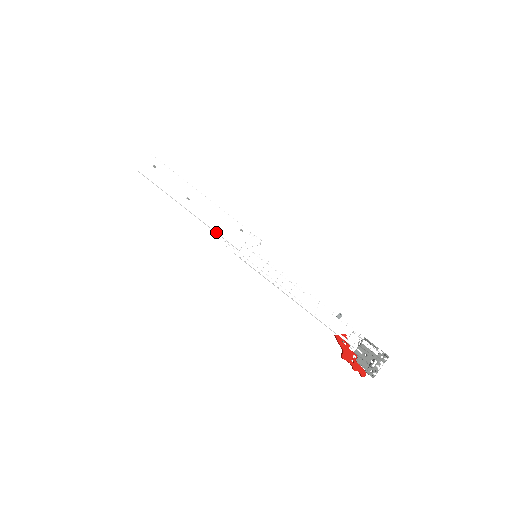
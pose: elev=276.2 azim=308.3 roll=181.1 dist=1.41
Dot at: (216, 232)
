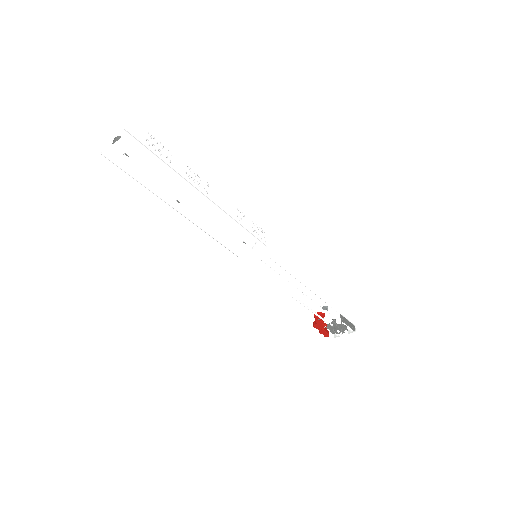
Dot at: (212, 237)
